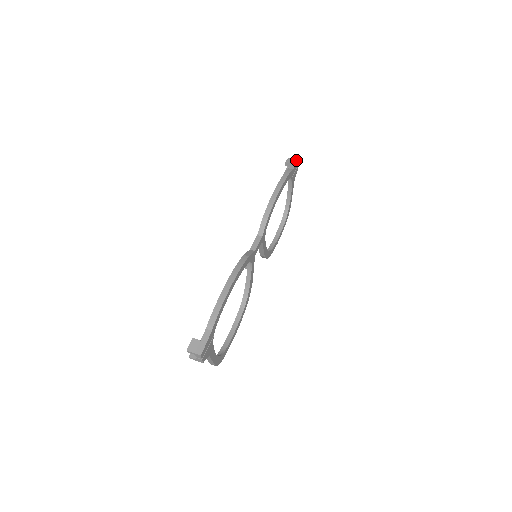
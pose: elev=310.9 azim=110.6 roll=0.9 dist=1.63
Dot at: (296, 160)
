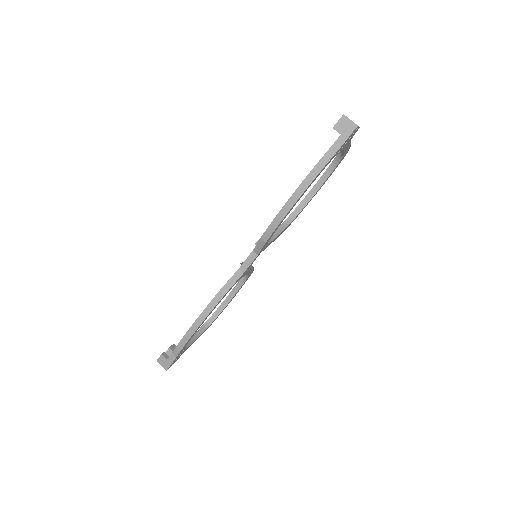
Dot at: (354, 124)
